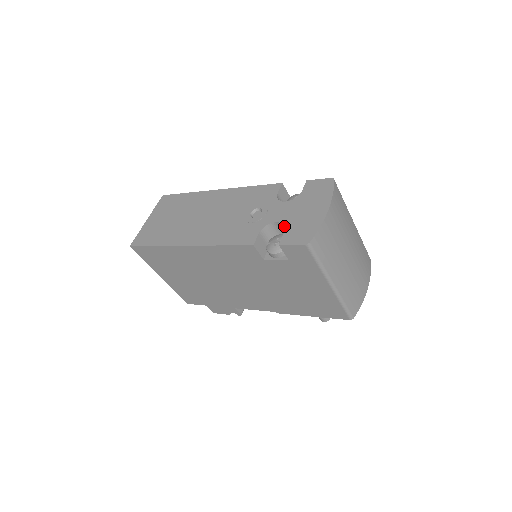
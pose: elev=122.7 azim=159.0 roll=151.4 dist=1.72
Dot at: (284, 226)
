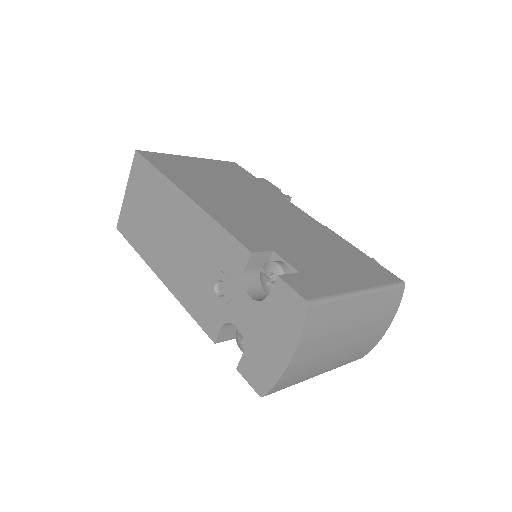
Dot at: occluded
